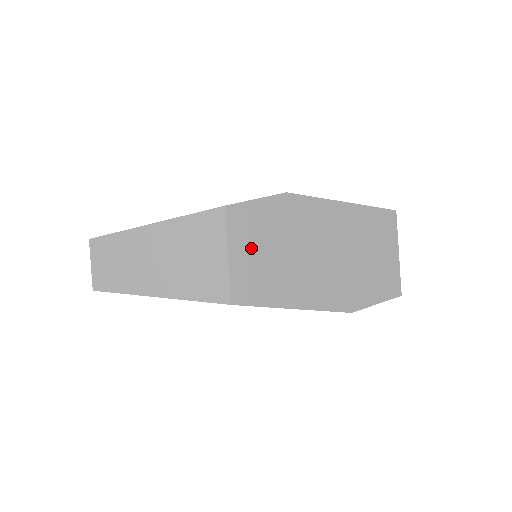
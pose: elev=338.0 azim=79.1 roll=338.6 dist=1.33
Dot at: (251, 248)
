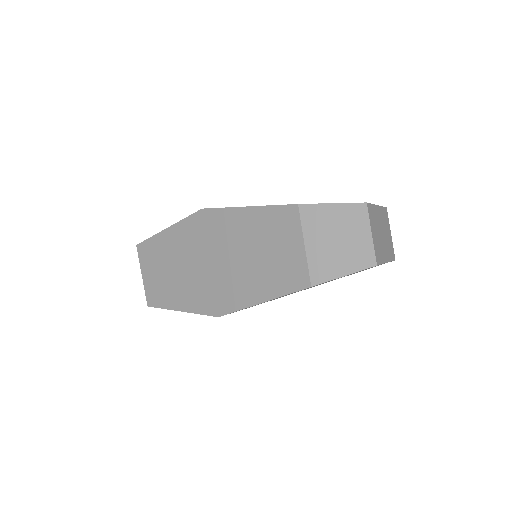
Dot at: occluded
